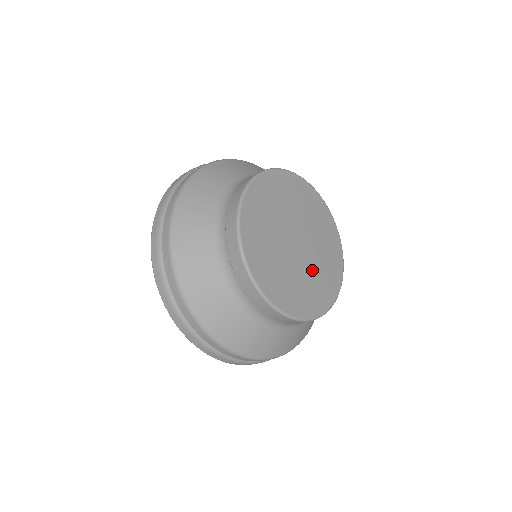
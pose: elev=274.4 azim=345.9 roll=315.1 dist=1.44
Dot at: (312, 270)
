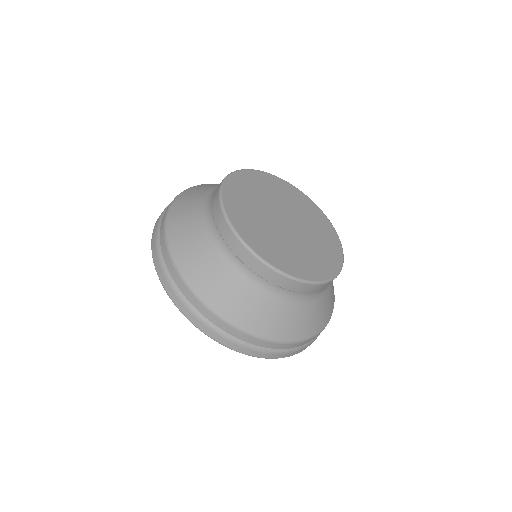
Dot at: (307, 224)
